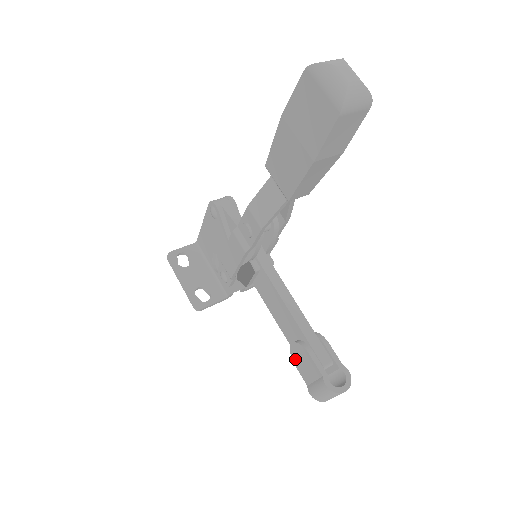
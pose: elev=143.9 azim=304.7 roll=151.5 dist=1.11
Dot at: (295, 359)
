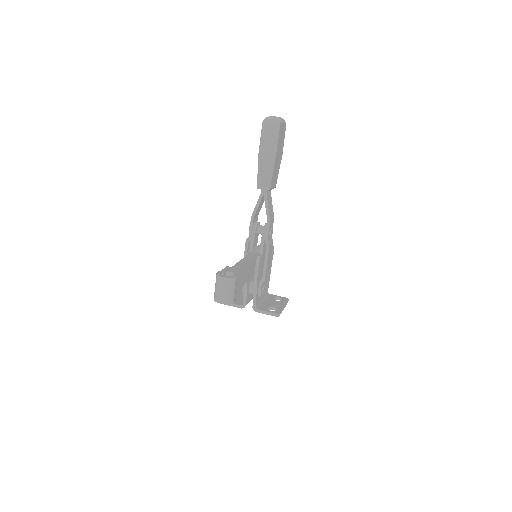
Dot at: occluded
